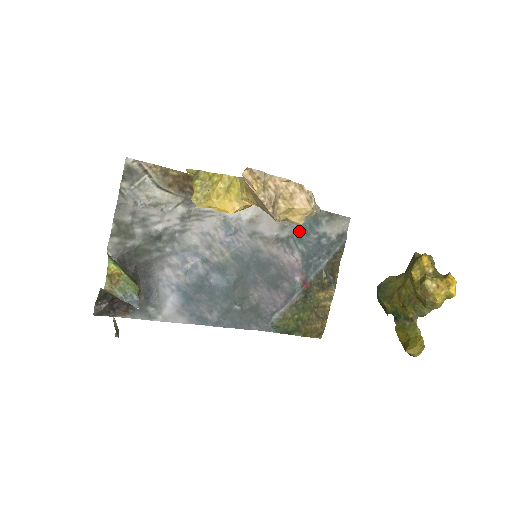
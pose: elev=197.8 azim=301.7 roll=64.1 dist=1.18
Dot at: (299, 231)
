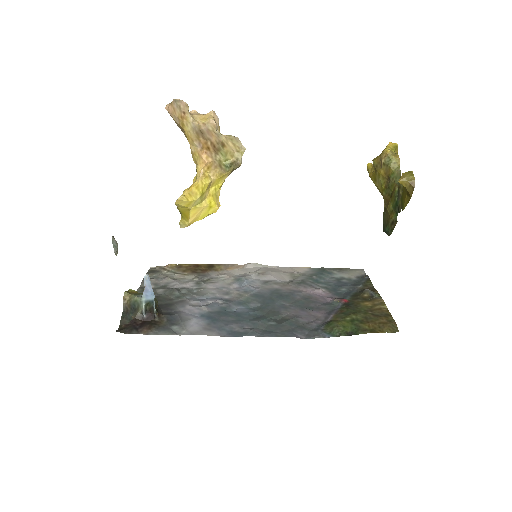
Dot at: (312, 277)
